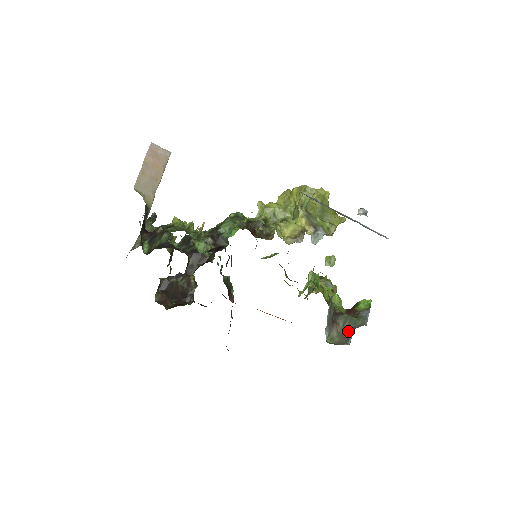
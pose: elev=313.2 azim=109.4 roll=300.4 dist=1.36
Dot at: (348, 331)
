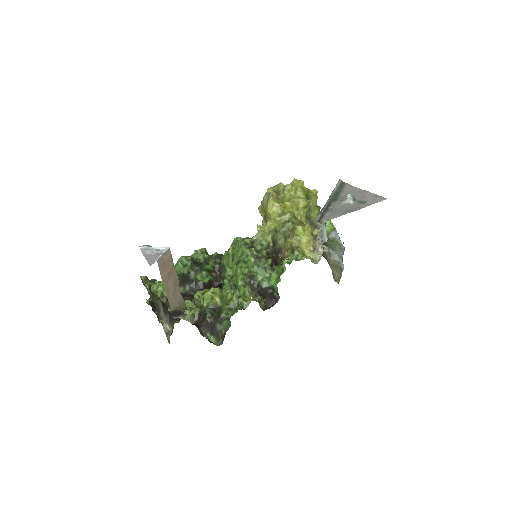
Dot at: (337, 260)
